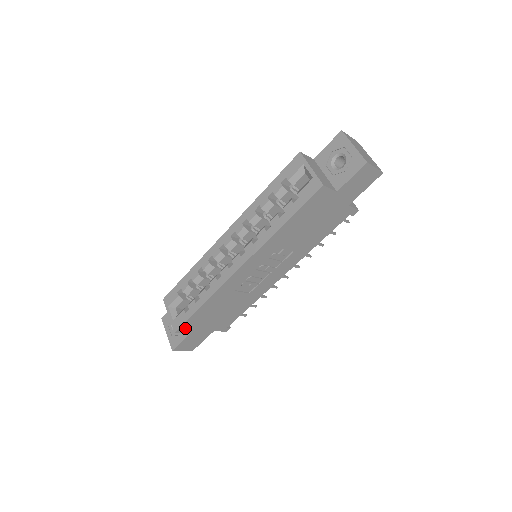
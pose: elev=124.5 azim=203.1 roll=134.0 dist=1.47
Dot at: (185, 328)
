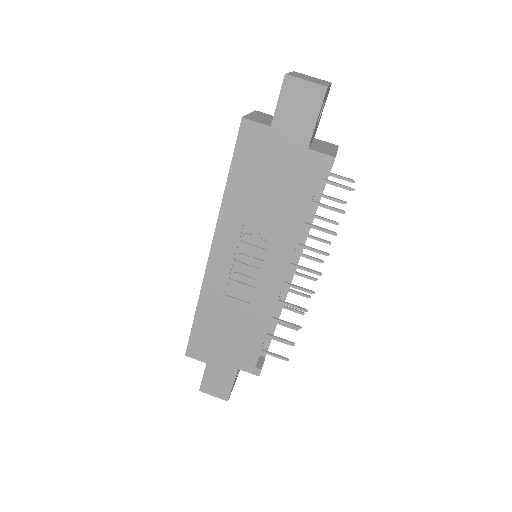
Dot at: (195, 351)
